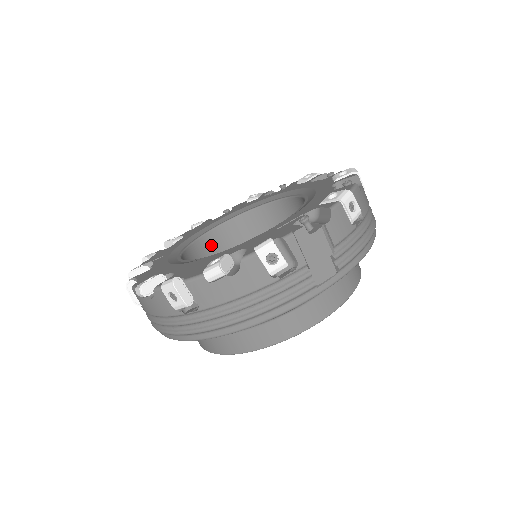
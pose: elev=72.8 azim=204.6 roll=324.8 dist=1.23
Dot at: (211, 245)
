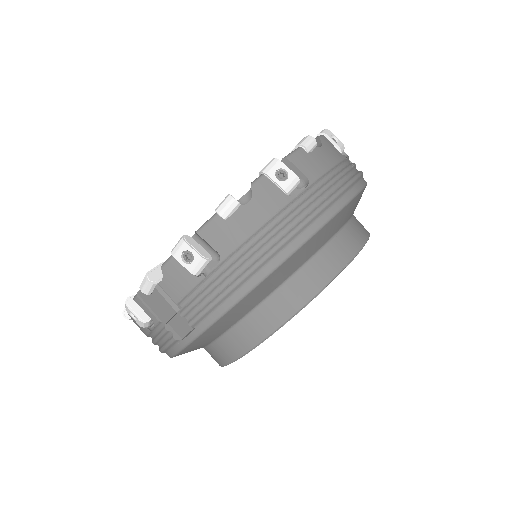
Dot at: occluded
